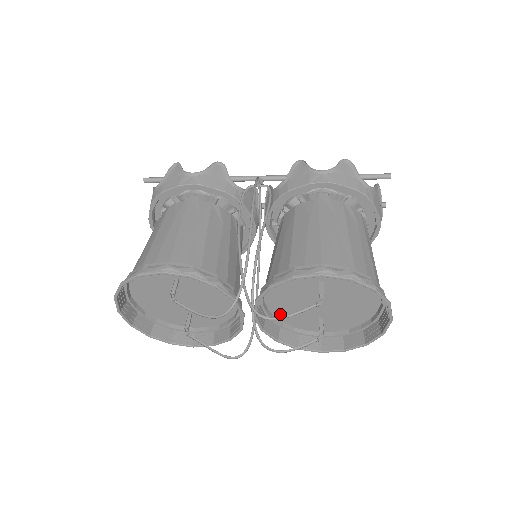
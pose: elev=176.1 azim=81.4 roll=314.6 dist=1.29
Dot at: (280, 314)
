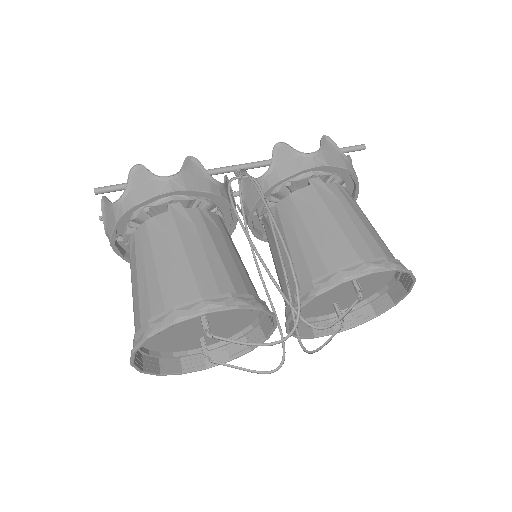
Dot at: occluded
